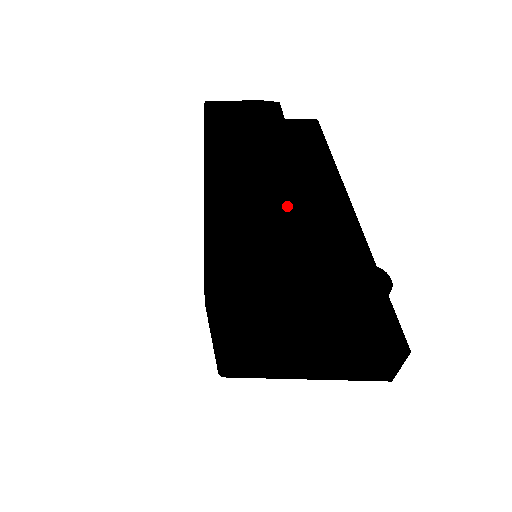
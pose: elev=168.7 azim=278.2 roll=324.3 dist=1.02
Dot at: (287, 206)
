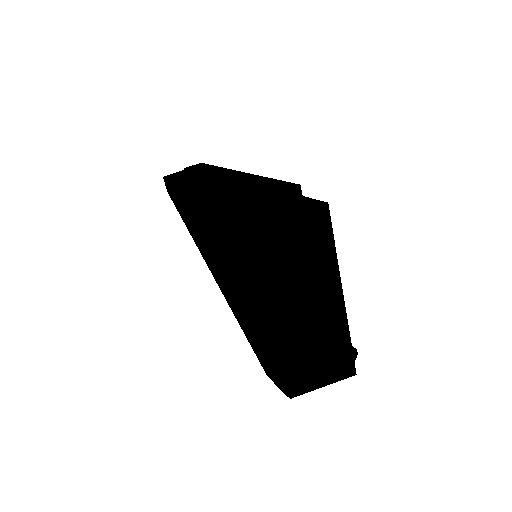
Dot at: (311, 312)
